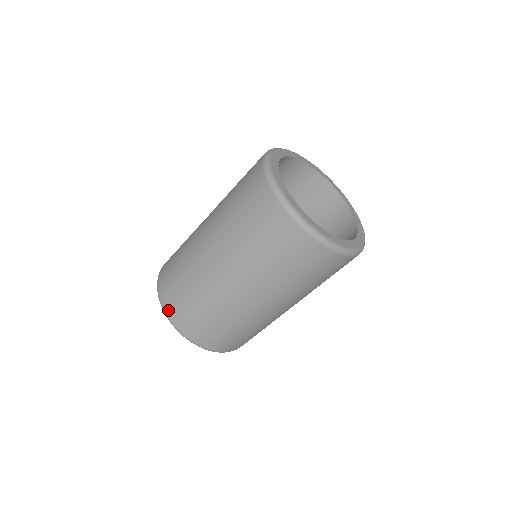
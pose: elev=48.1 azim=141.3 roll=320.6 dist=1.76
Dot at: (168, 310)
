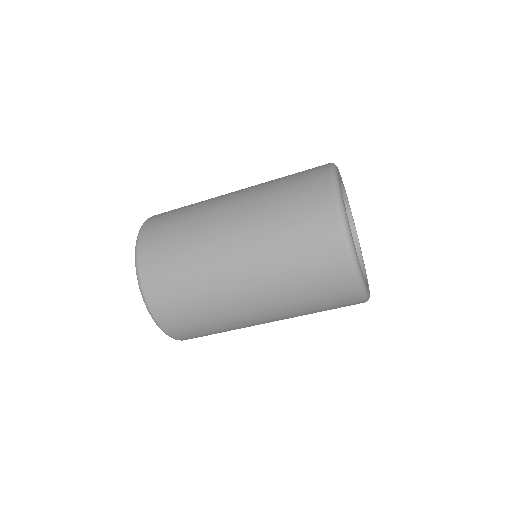
Dot at: (160, 317)
